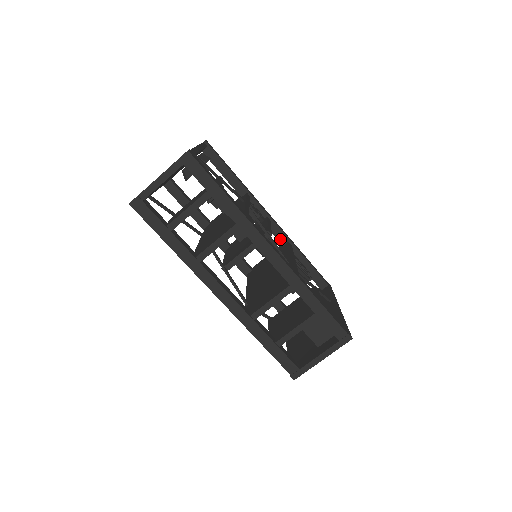
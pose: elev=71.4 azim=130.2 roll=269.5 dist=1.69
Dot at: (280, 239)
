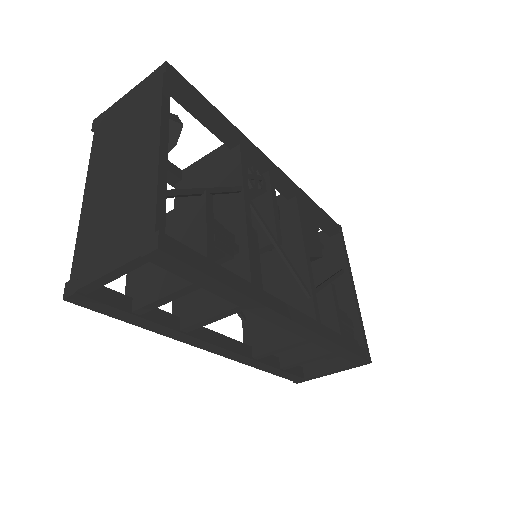
Dot at: (284, 193)
